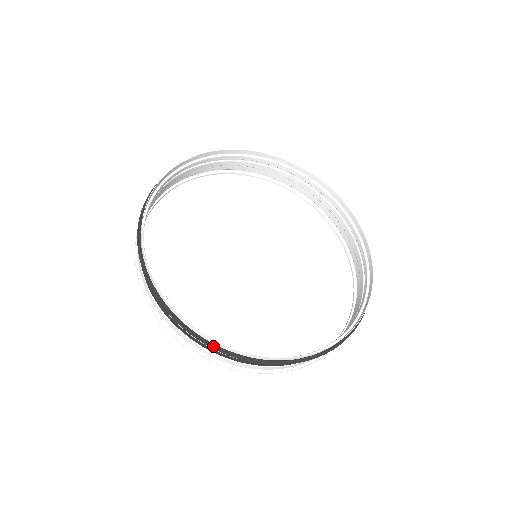
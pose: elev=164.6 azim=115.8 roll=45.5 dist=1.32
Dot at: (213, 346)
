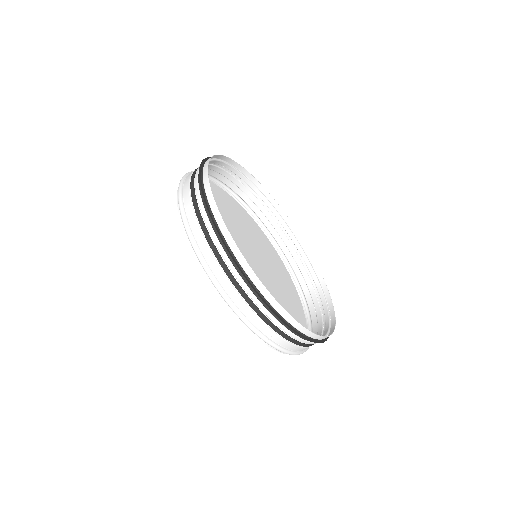
Dot at: (235, 261)
